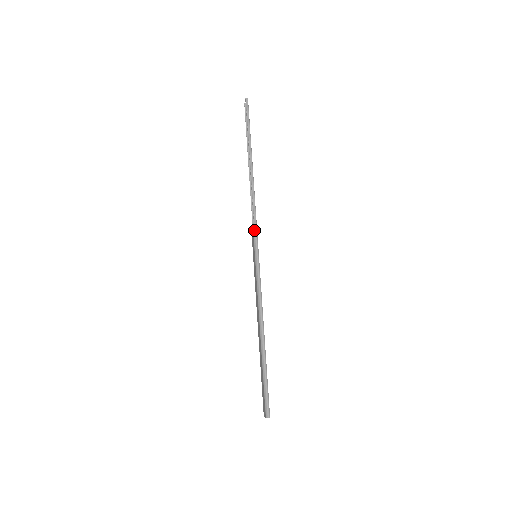
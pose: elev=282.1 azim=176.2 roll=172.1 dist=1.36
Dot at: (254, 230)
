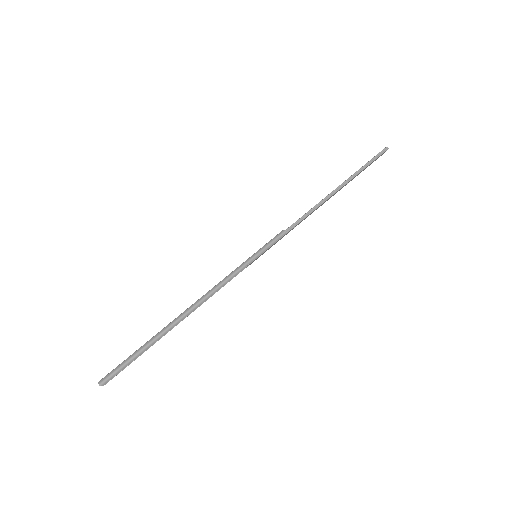
Dot at: (278, 234)
